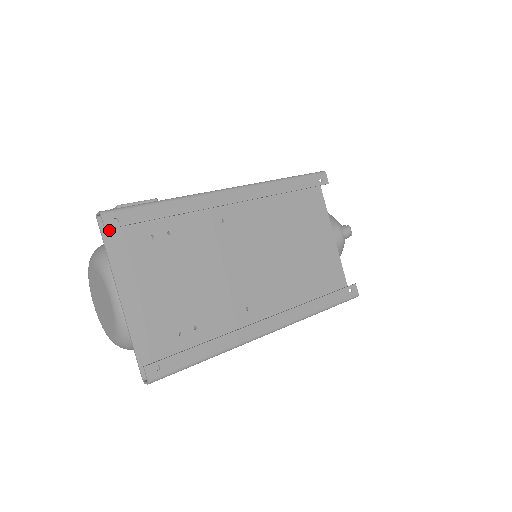
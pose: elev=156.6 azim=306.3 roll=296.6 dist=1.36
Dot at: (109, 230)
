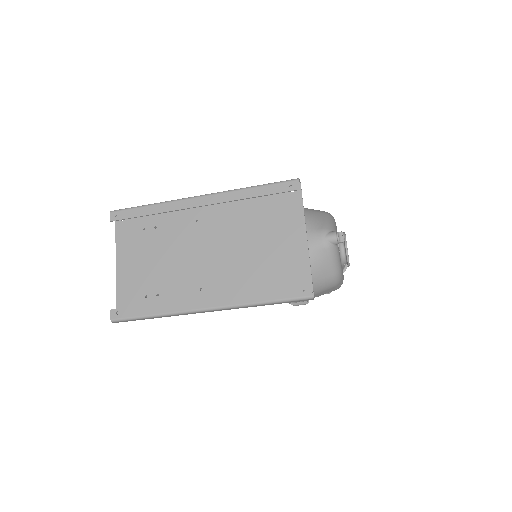
Dot at: (120, 223)
